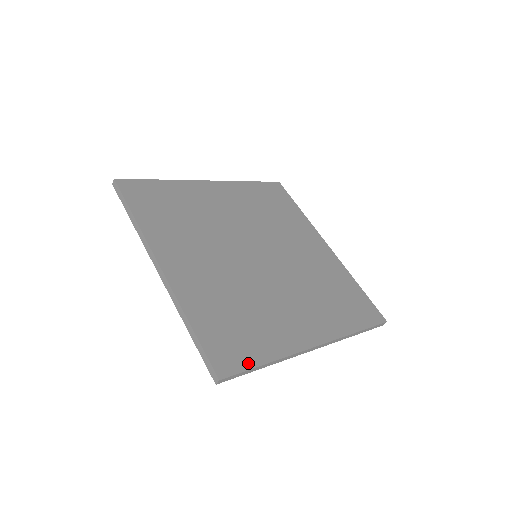
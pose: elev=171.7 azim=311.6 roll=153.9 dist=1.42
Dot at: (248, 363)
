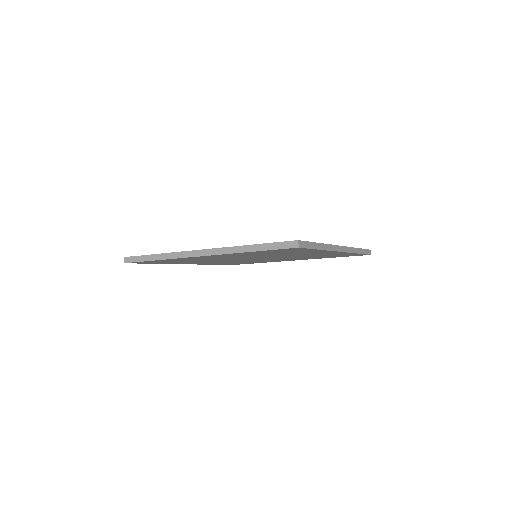
Dot at: occluded
